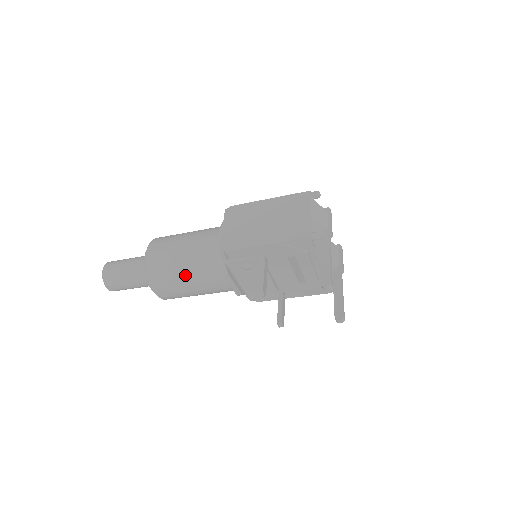
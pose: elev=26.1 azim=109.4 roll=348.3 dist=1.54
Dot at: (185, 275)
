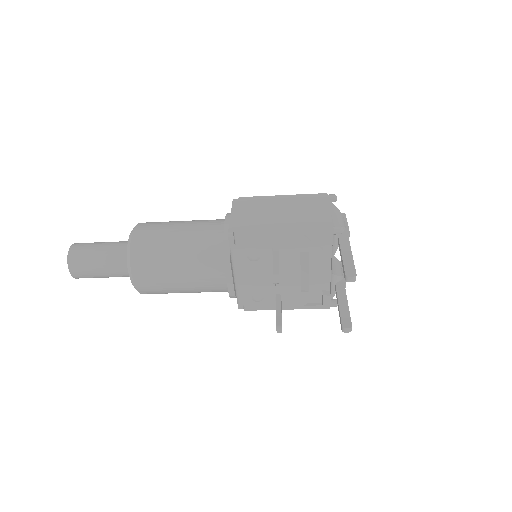
Dot at: (177, 260)
